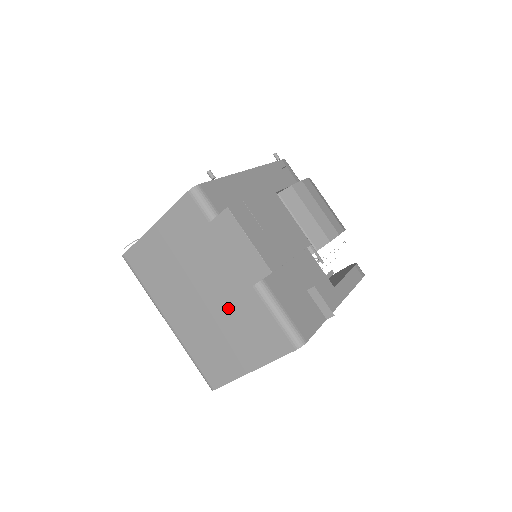
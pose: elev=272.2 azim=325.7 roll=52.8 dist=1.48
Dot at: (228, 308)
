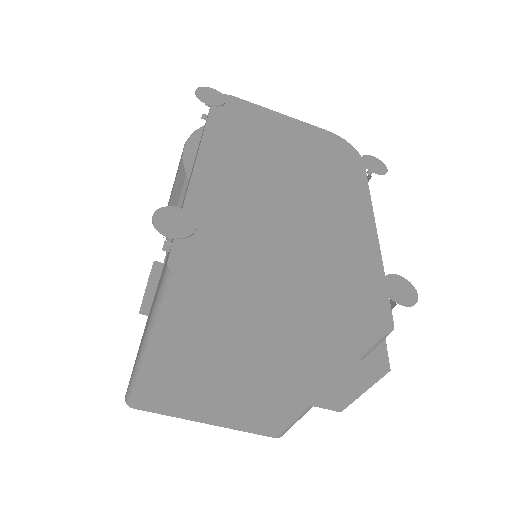
Dot at: (257, 397)
